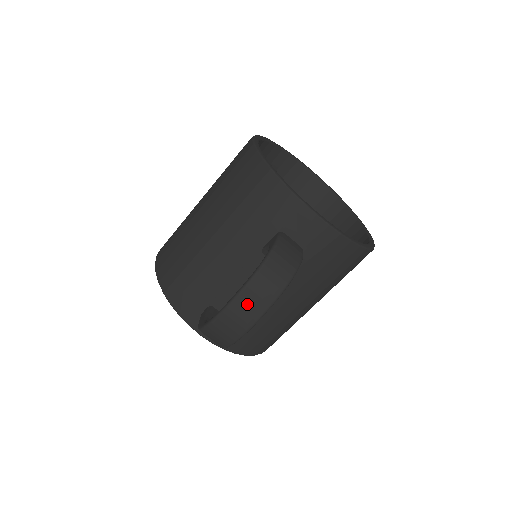
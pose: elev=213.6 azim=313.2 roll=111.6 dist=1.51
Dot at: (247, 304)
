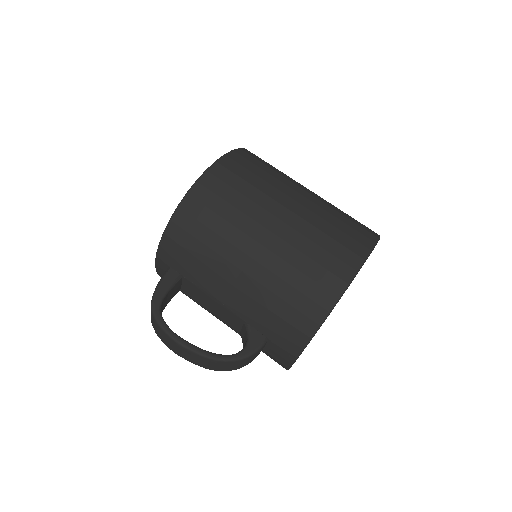
Dot at: (189, 355)
